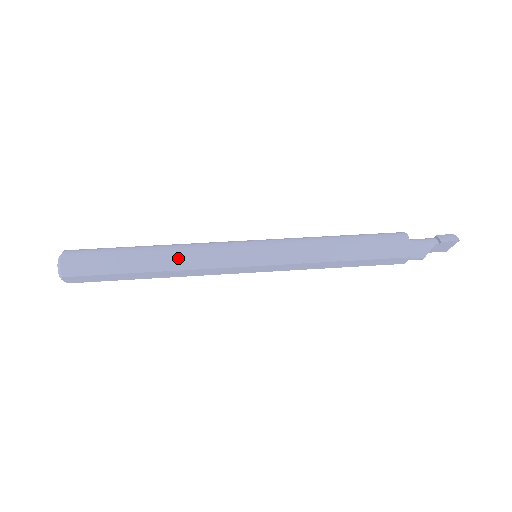
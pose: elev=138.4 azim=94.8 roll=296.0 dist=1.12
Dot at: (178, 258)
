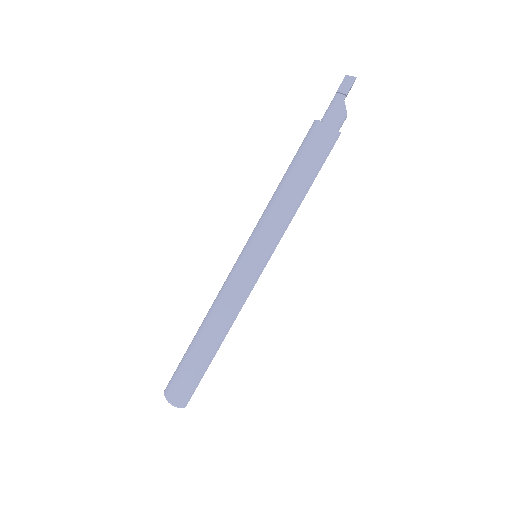
Dot at: (224, 321)
